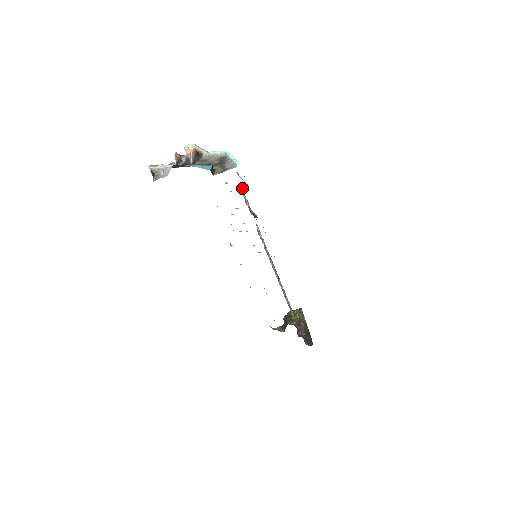
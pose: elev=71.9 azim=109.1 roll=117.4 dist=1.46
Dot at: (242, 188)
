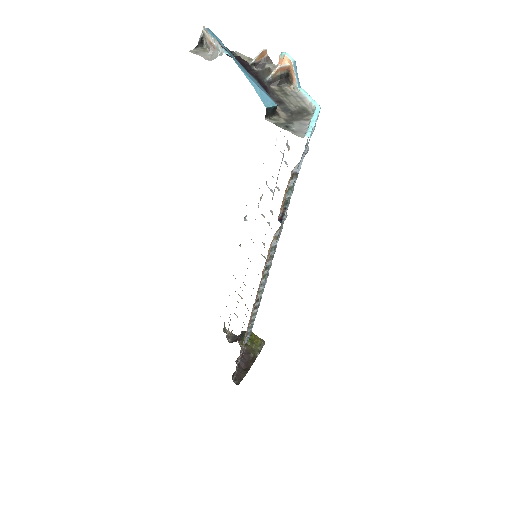
Dot at: occluded
